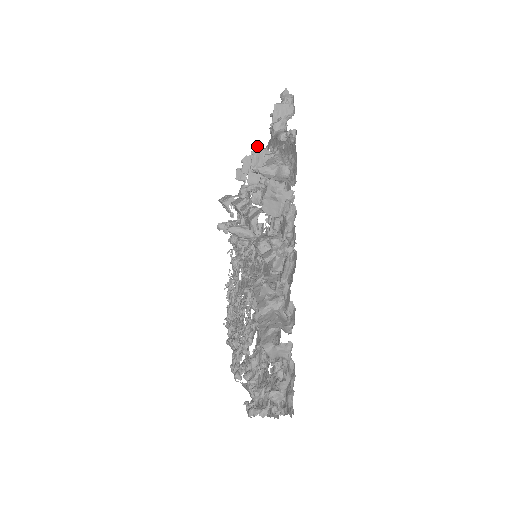
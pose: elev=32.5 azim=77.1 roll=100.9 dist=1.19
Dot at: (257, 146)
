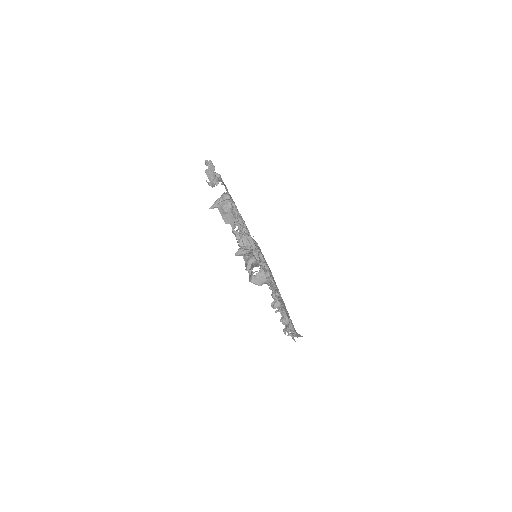
Dot at: occluded
